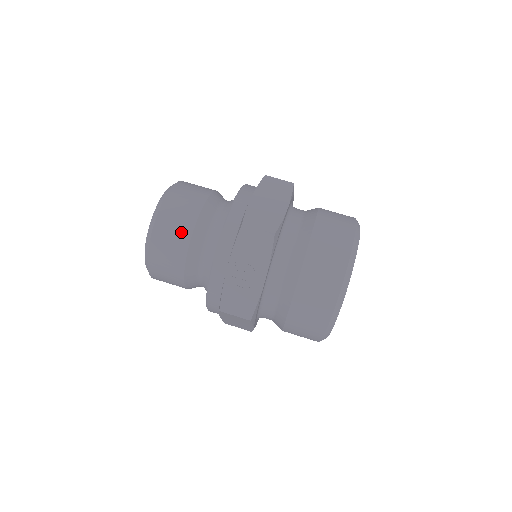
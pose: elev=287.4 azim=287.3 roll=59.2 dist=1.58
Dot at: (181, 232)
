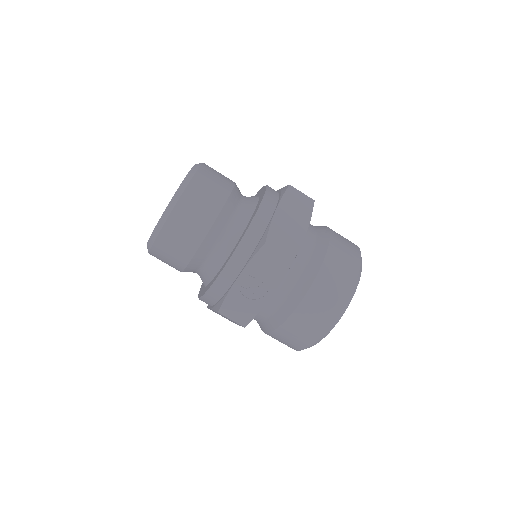
Dot at: (198, 226)
